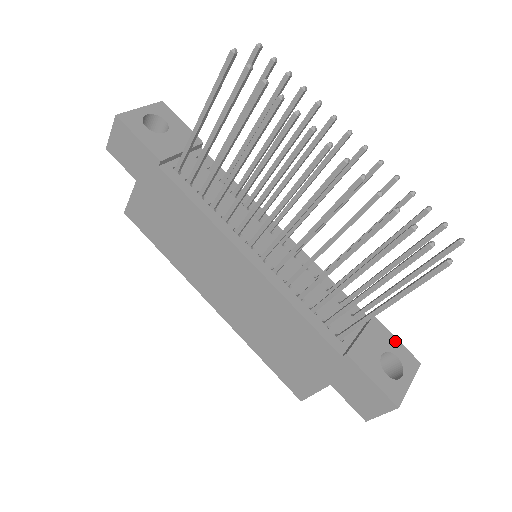
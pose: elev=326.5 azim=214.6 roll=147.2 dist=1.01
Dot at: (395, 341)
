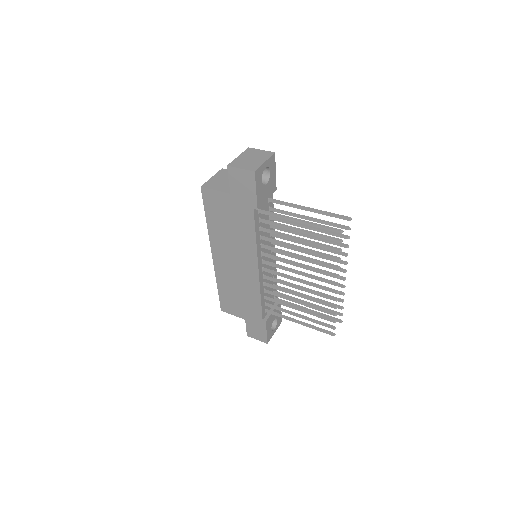
Dot at: (280, 312)
